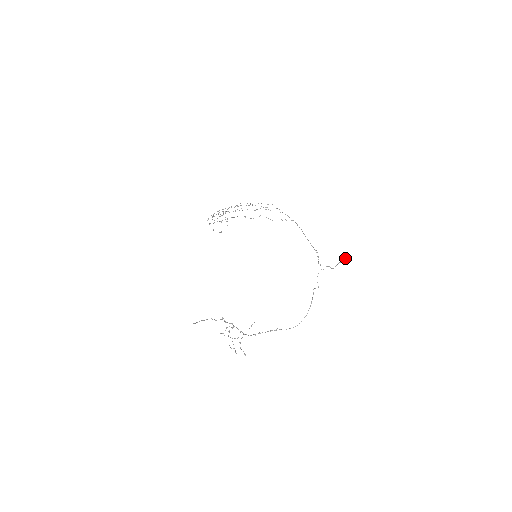
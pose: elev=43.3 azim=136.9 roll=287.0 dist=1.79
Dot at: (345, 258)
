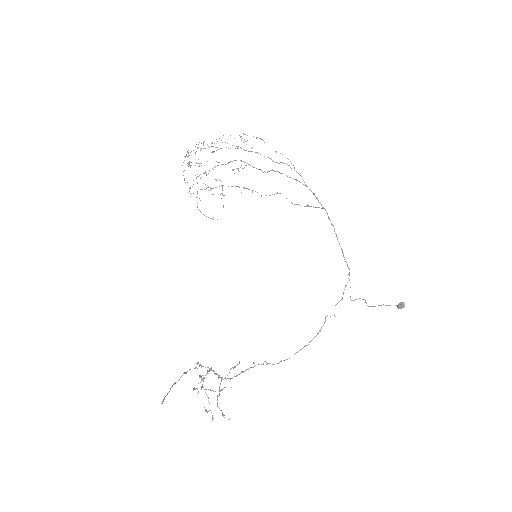
Dot at: (398, 306)
